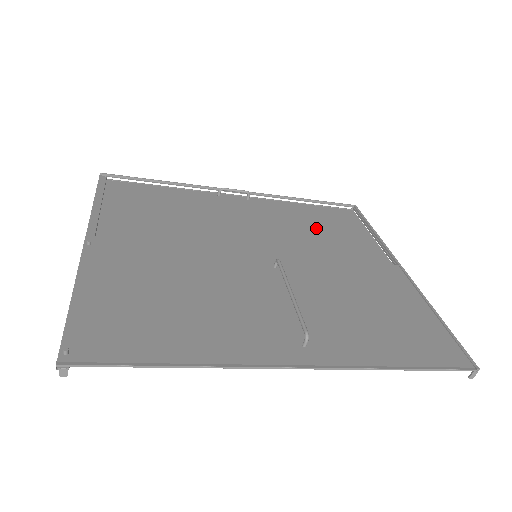
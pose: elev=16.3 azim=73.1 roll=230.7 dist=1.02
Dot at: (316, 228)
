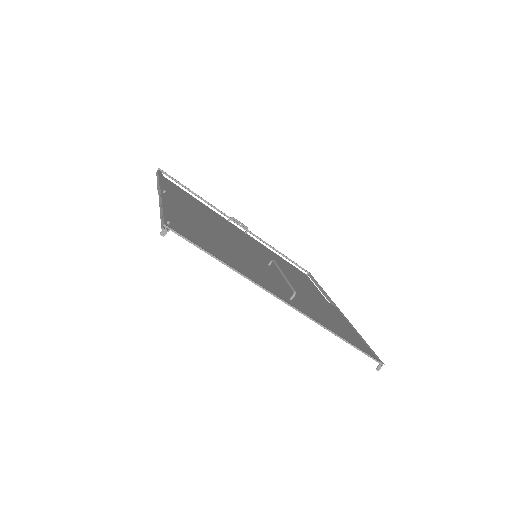
Dot at: (287, 268)
